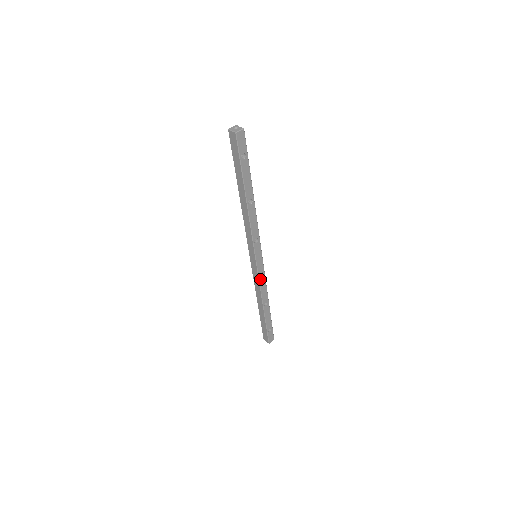
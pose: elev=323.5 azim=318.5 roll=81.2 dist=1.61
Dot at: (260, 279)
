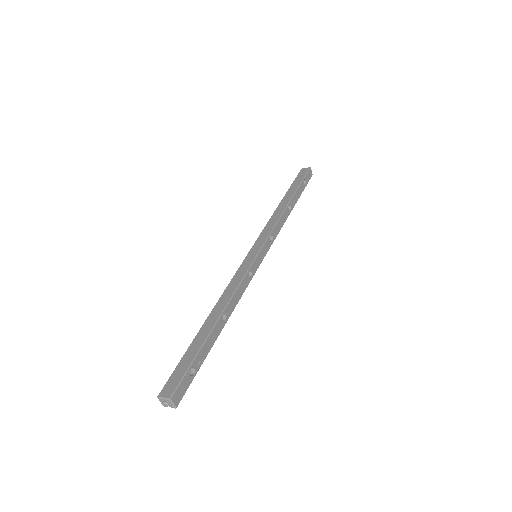
Dot at: (246, 276)
